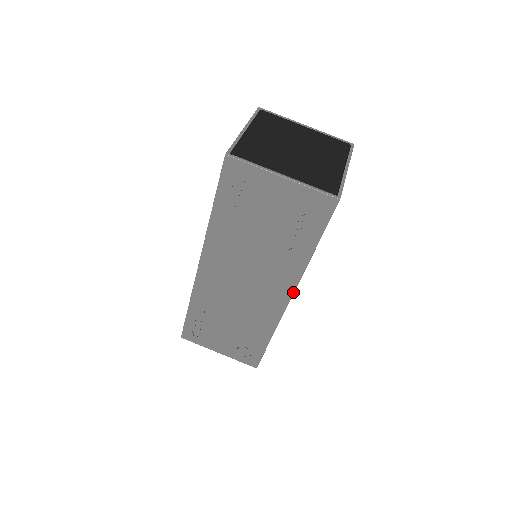
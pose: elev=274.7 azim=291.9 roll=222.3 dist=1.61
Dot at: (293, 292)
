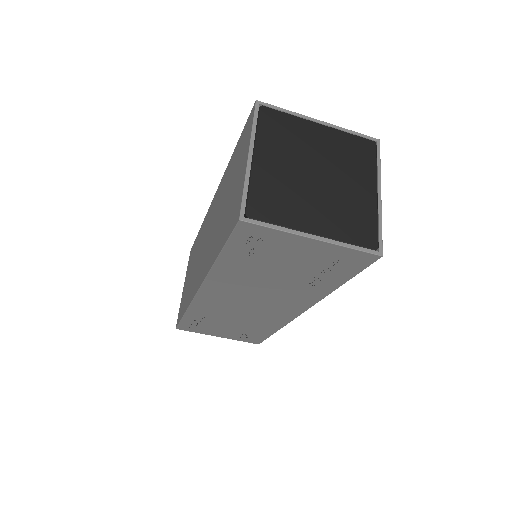
Dot at: (308, 308)
